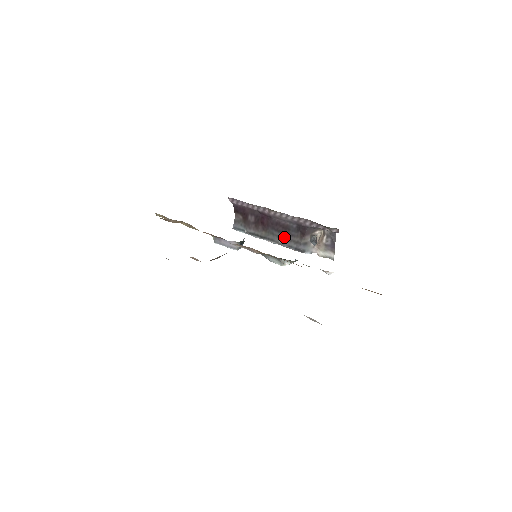
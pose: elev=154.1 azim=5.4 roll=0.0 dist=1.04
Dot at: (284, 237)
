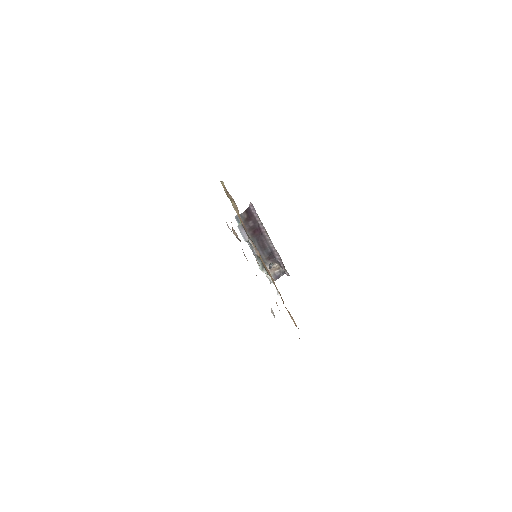
Dot at: (258, 249)
